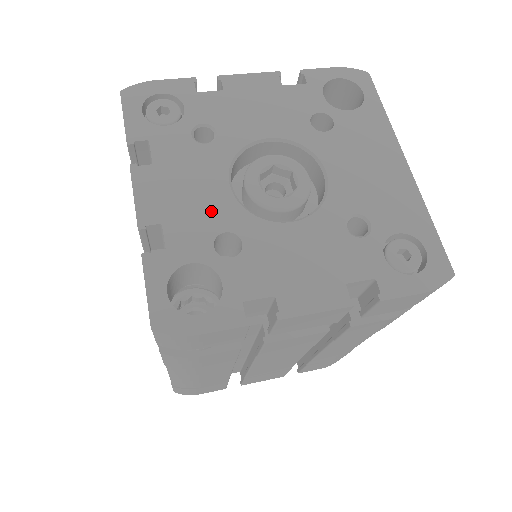
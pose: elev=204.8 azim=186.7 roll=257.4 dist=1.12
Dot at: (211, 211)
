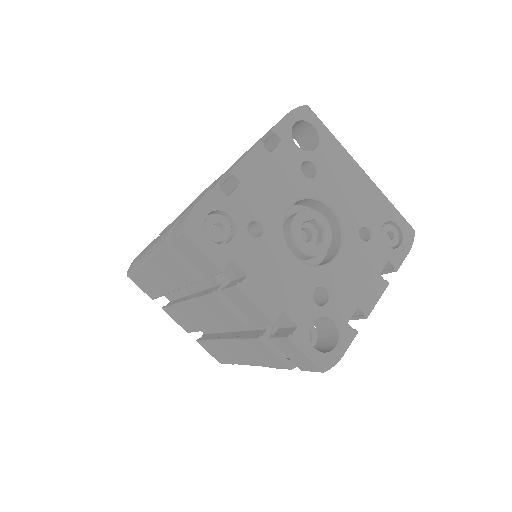
Dot at: (299, 282)
